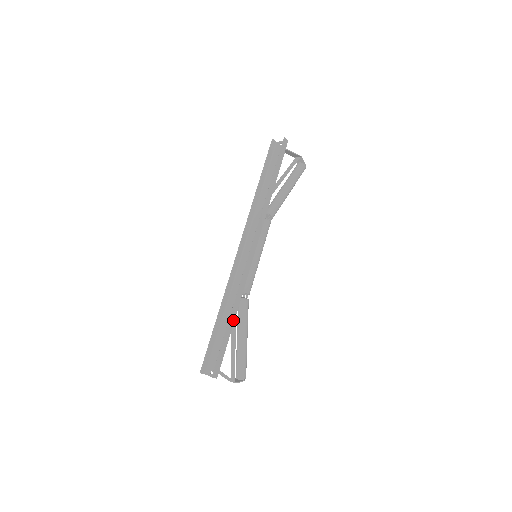
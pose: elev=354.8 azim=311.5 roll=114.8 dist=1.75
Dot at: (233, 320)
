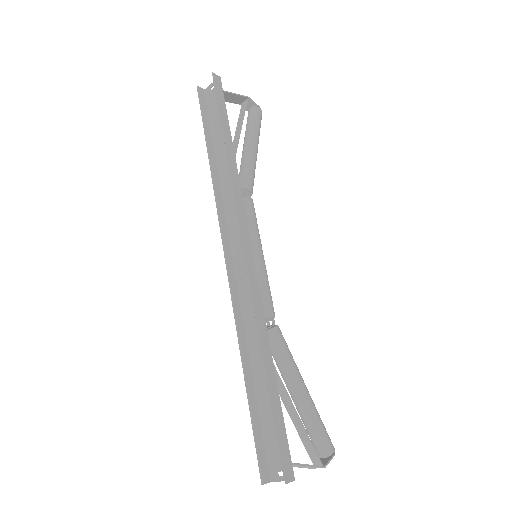
Dot at: (272, 369)
